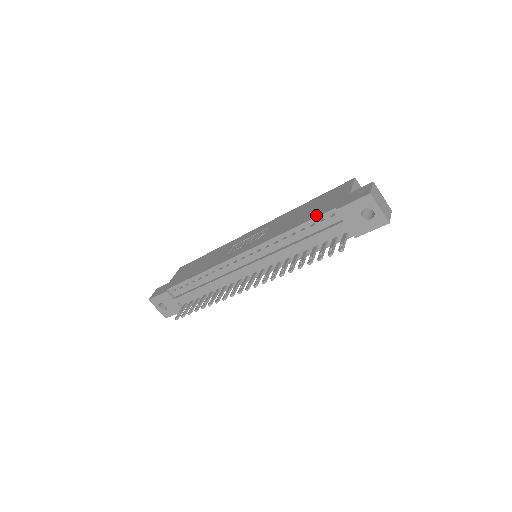
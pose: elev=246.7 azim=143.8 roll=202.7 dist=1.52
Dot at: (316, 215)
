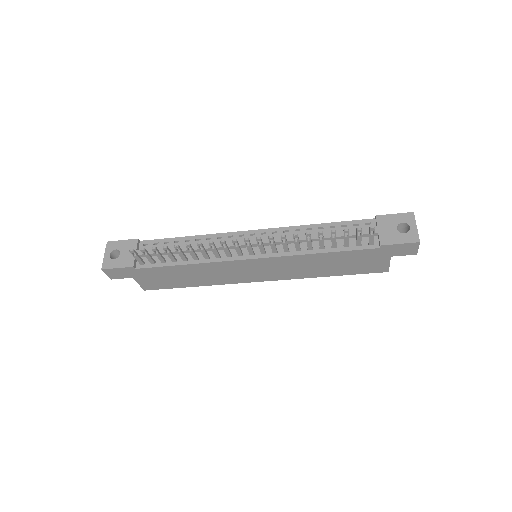
Dot at: (351, 222)
